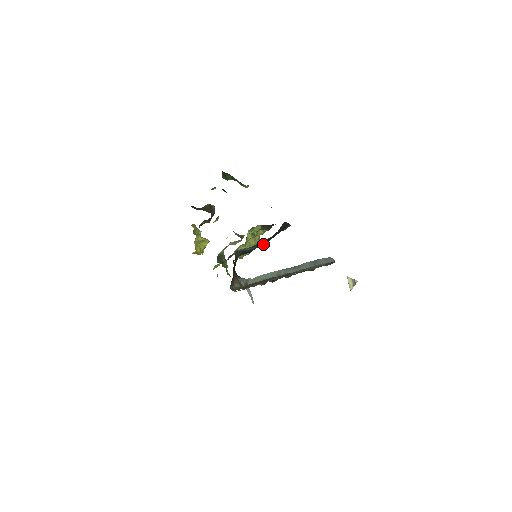
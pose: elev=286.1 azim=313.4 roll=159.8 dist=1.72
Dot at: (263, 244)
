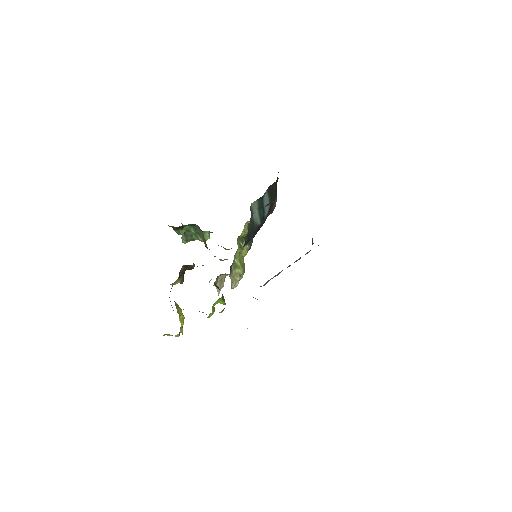
Dot at: (265, 213)
